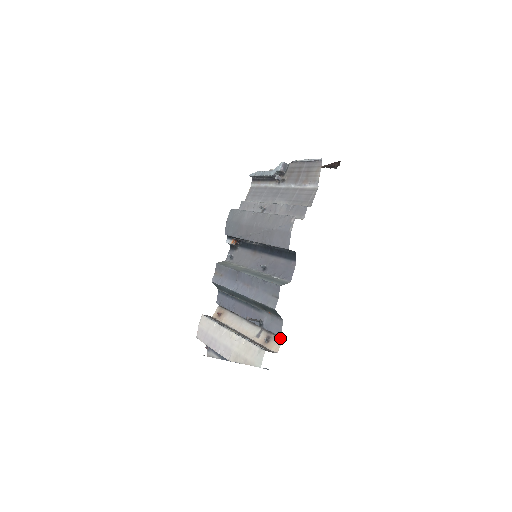
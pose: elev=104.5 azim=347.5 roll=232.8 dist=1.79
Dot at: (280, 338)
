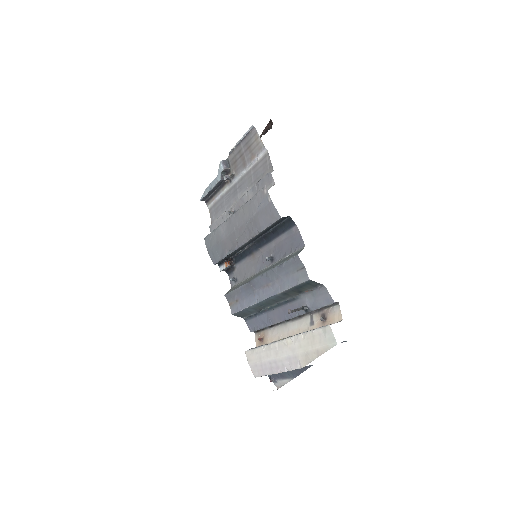
Dot at: (334, 305)
